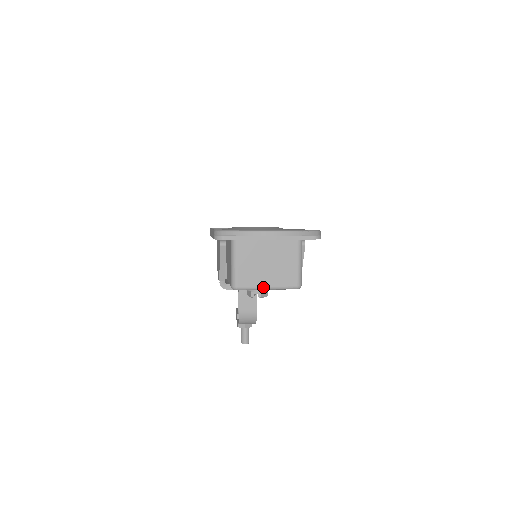
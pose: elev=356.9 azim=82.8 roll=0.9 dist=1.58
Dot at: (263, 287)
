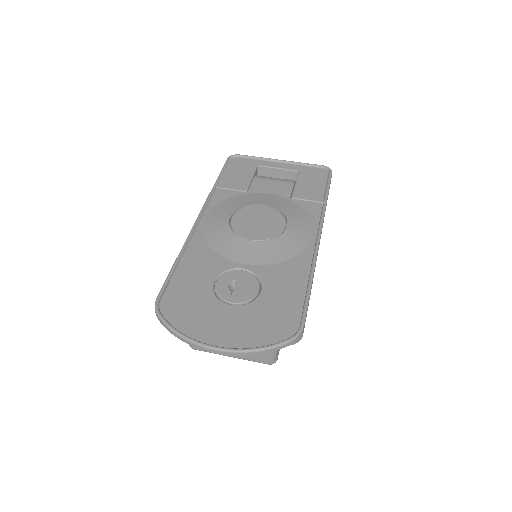
Dot at: (225, 355)
